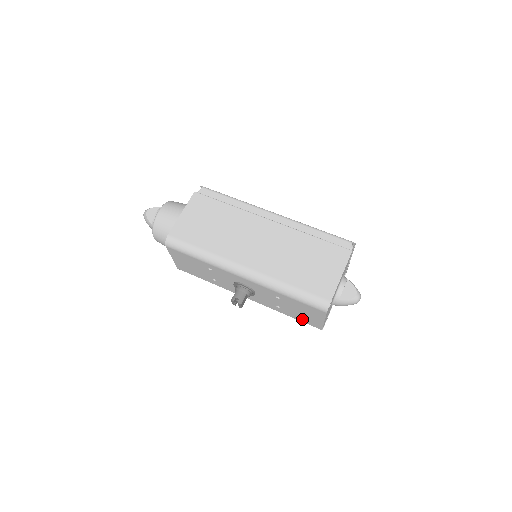
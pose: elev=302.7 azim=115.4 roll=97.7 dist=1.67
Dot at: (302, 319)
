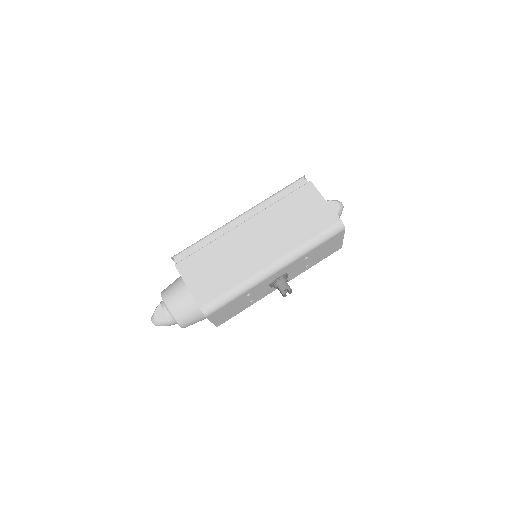
Dot at: (326, 255)
